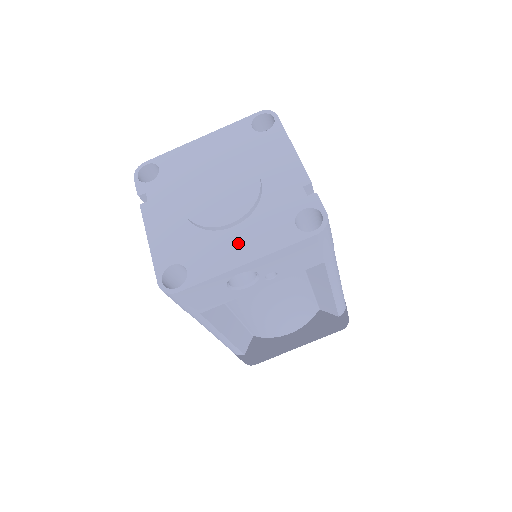
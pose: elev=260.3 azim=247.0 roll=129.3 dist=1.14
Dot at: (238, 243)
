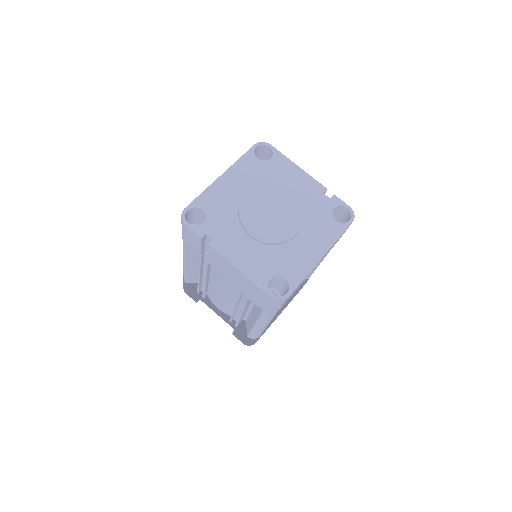
Dot at: (307, 246)
